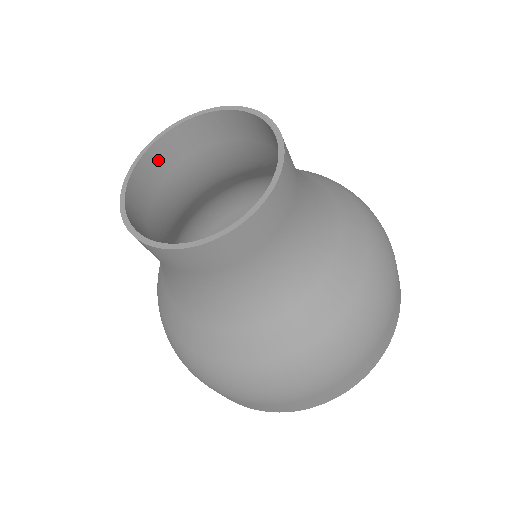
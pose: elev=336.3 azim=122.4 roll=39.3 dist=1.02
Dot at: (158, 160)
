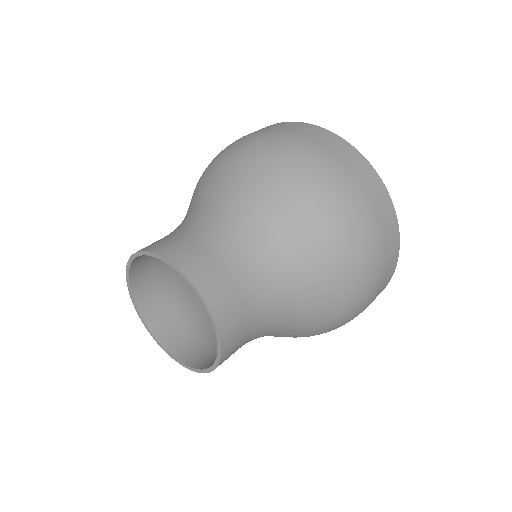
Dot at: (141, 265)
